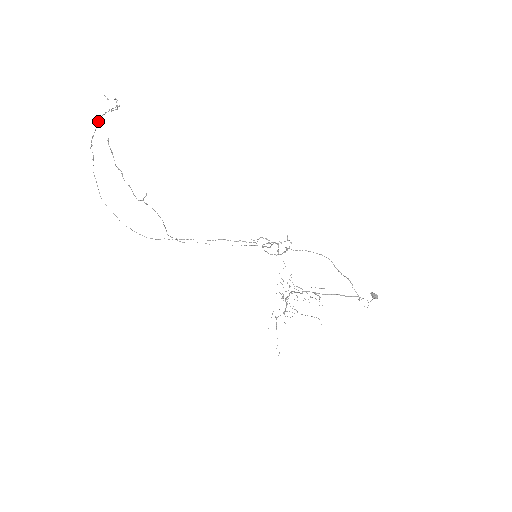
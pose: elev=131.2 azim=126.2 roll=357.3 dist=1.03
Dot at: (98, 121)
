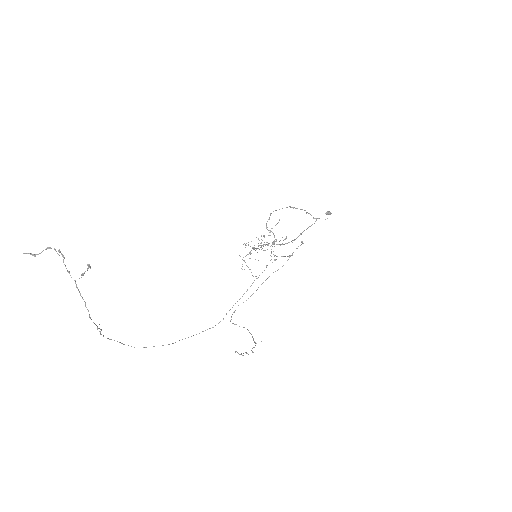
Dot at: occluded
